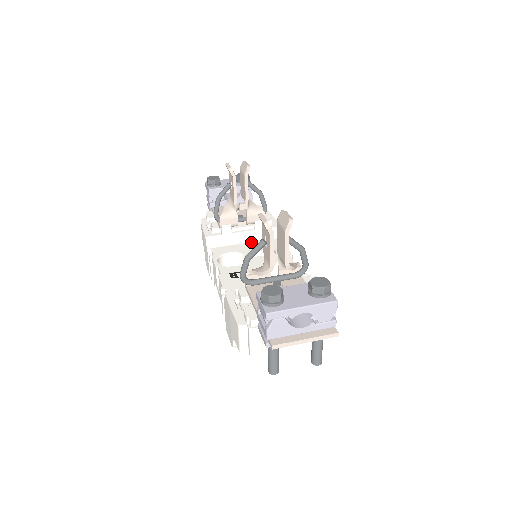
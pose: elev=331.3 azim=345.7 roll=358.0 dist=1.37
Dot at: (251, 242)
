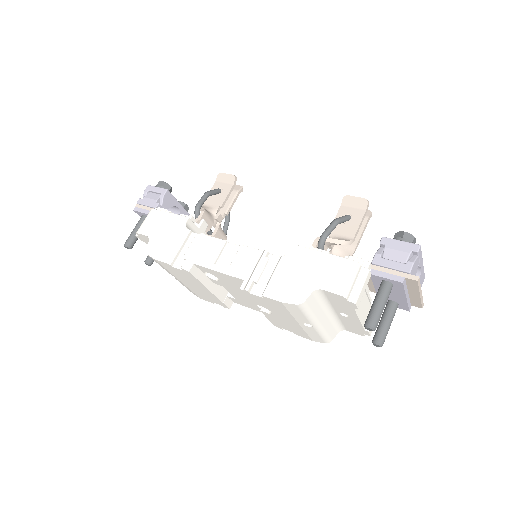
Dot at: occluded
